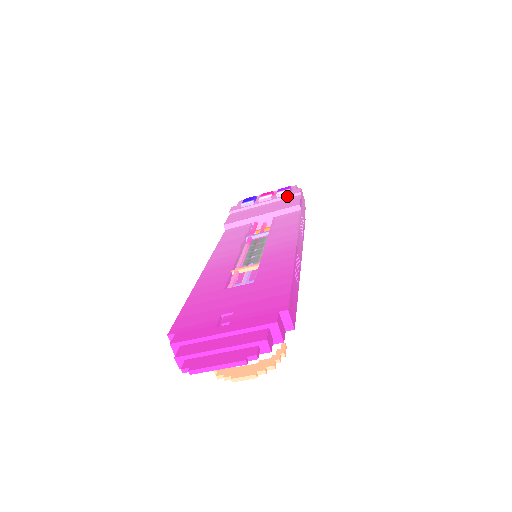
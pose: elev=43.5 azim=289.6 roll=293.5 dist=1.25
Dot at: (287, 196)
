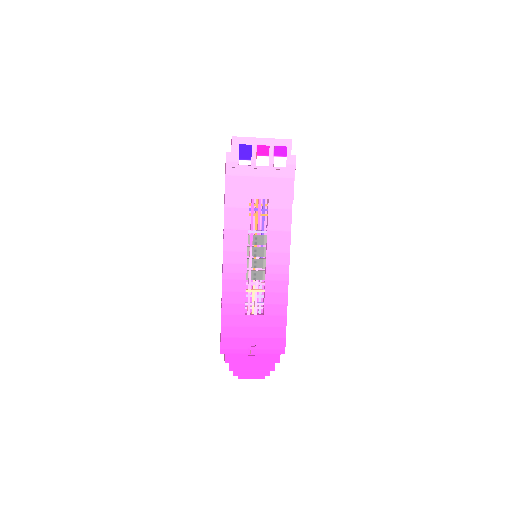
Dot at: (283, 170)
